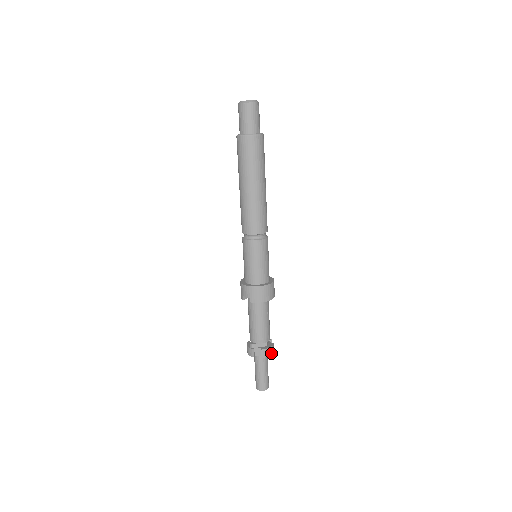
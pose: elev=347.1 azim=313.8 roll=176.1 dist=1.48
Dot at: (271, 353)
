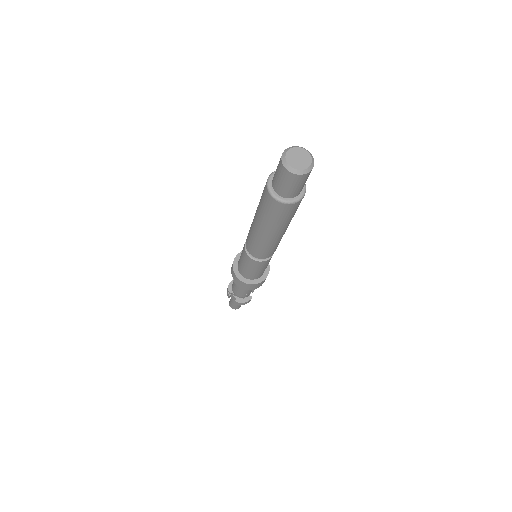
Dot at: occluded
